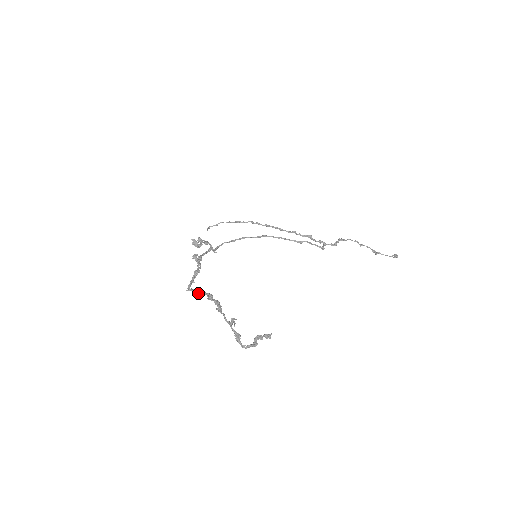
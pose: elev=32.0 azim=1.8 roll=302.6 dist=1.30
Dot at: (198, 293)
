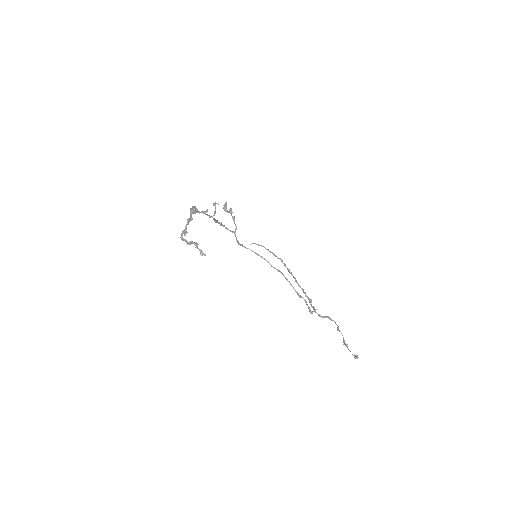
Dot at: occluded
